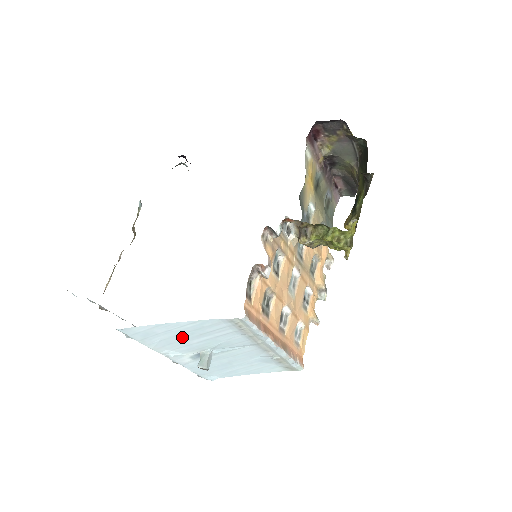
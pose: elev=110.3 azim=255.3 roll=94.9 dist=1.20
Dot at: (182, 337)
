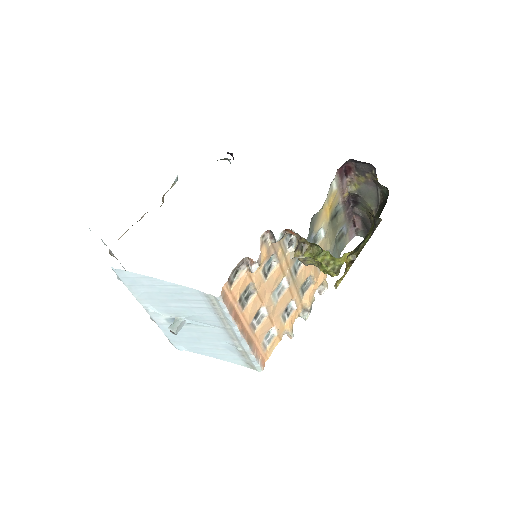
Dot at: (163, 296)
